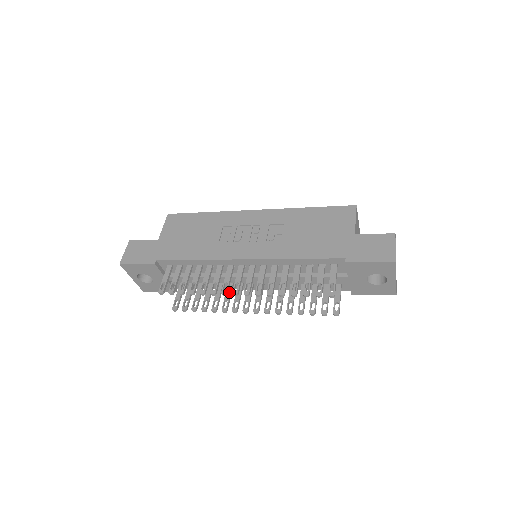
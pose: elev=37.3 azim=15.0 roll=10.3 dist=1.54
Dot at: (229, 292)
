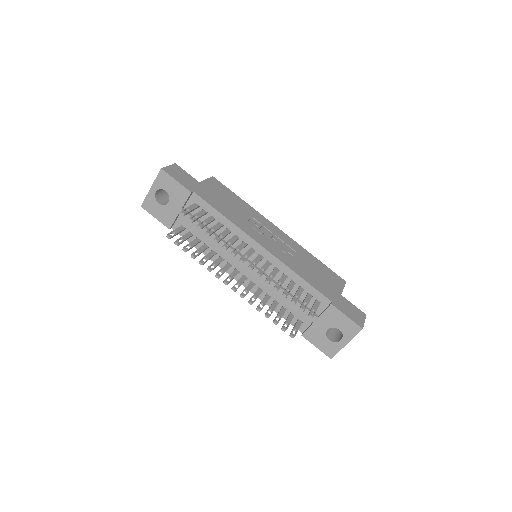
Dot at: (219, 261)
